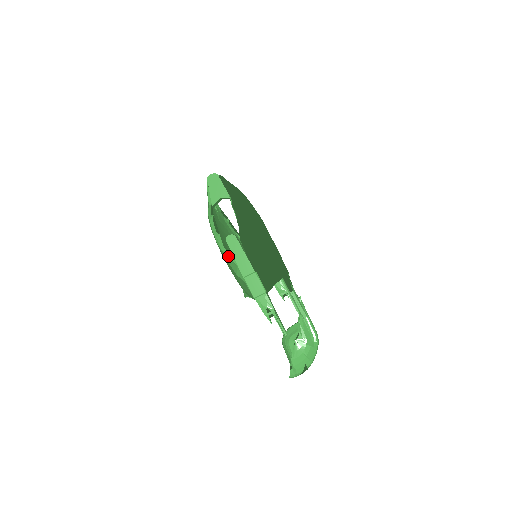
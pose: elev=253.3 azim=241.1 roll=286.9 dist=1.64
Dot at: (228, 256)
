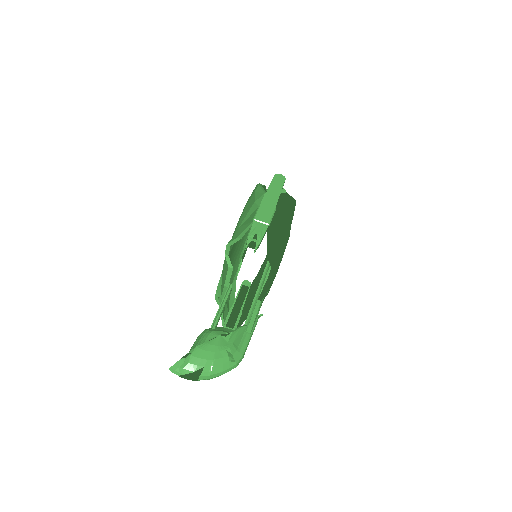
Dot at: (262, 188)
